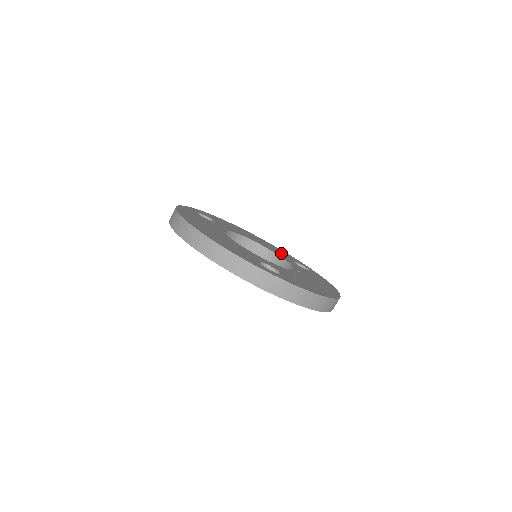
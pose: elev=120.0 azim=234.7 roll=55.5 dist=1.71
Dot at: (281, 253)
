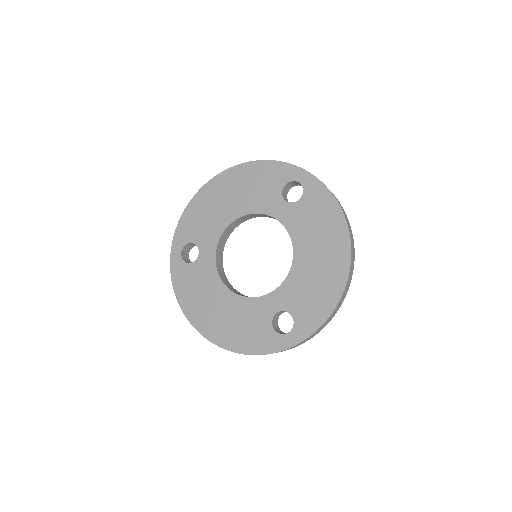
Dot at: occluded
